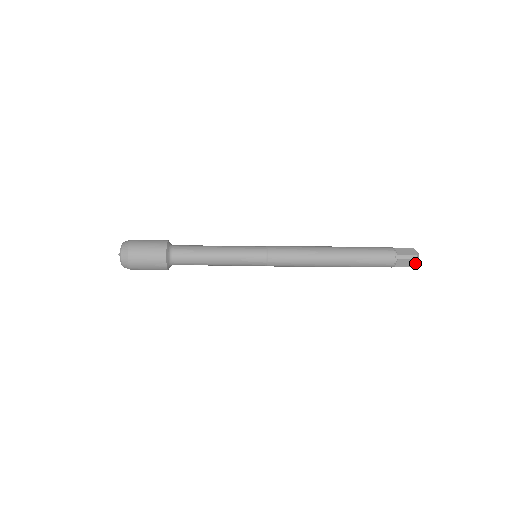
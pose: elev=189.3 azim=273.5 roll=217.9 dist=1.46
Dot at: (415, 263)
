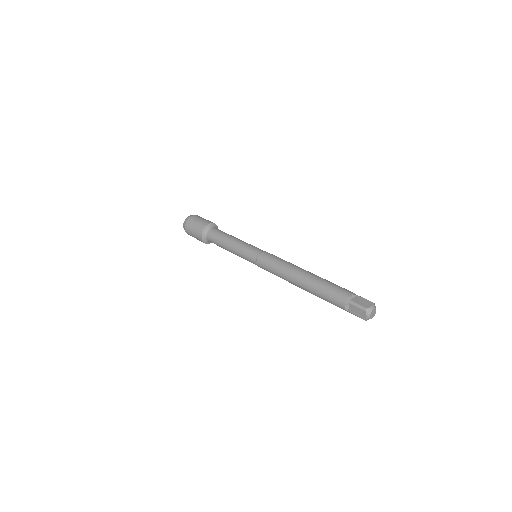
Dot at: occluded
